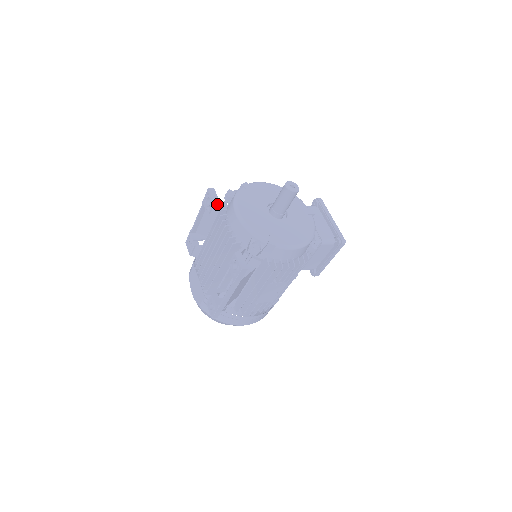
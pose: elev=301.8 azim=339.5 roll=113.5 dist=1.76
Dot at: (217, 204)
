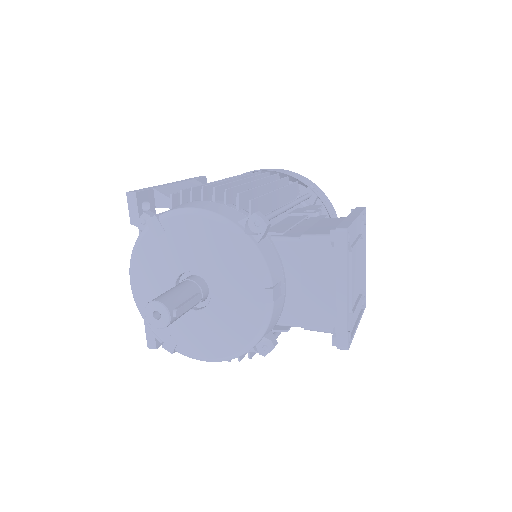
Dot at: occluded
